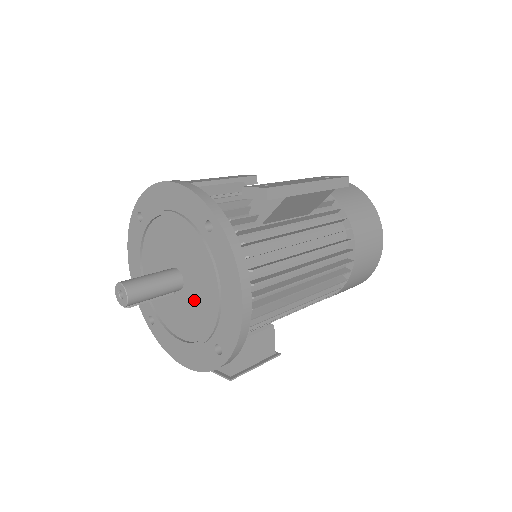
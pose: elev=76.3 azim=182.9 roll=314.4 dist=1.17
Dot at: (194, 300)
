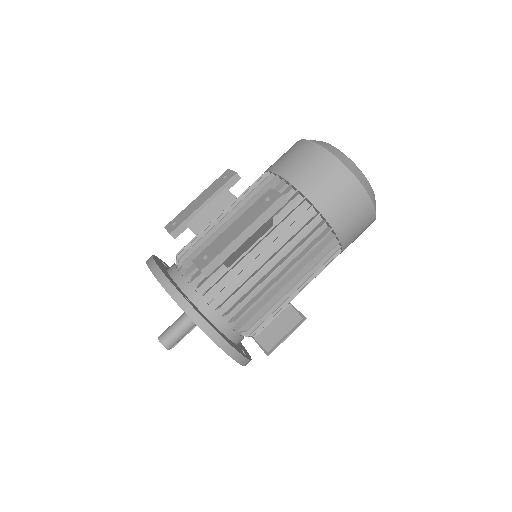
Dot at: occluded
